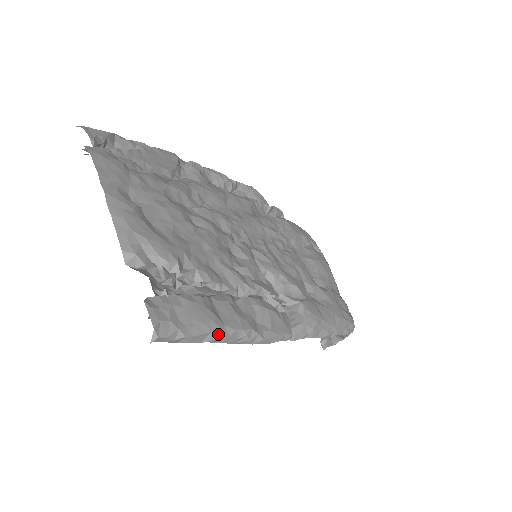
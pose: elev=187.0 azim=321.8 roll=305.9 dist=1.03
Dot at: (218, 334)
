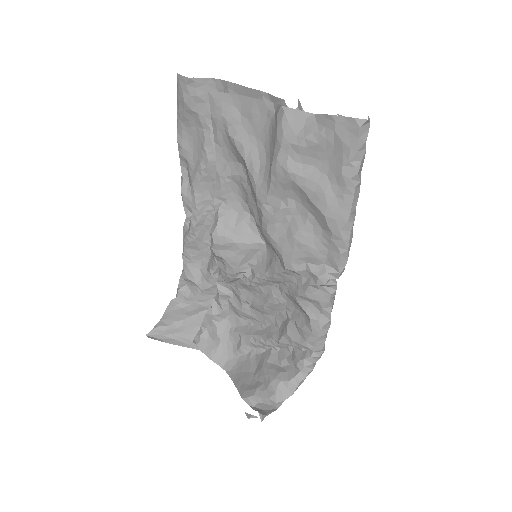
Dot at: (359, 182)
